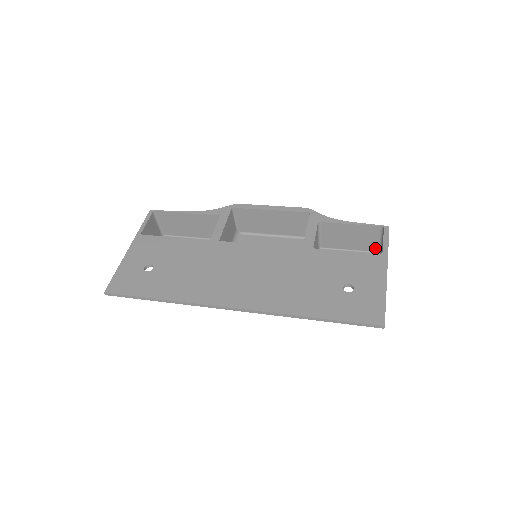
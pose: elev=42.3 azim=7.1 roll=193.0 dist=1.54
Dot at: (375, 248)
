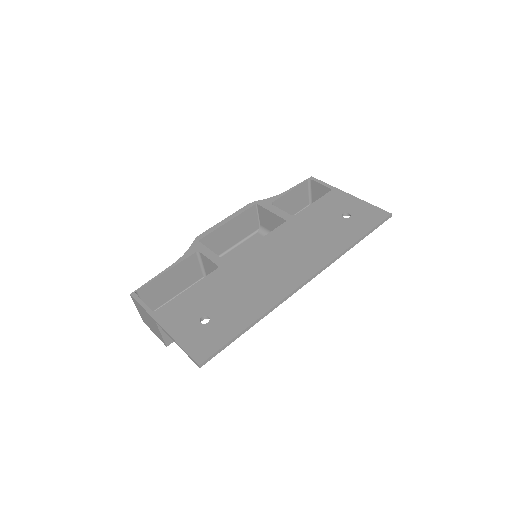
Dot at: (307, 202)
